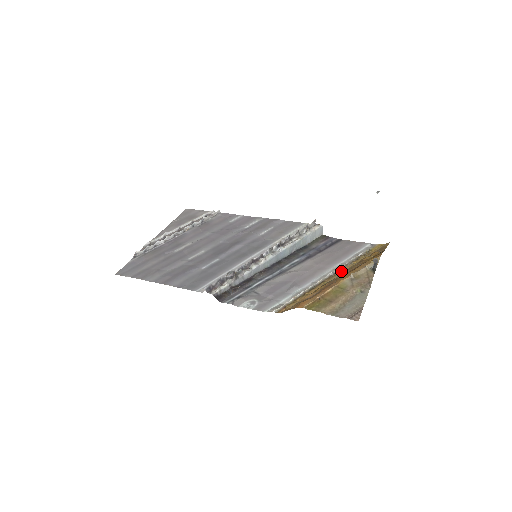
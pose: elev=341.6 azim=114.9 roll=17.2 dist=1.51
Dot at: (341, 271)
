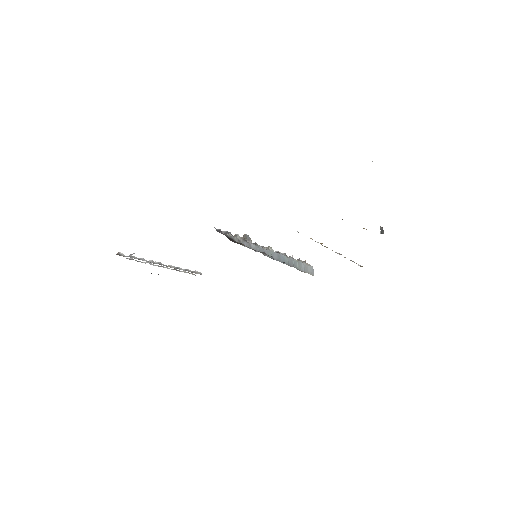
Dot at: occluded
